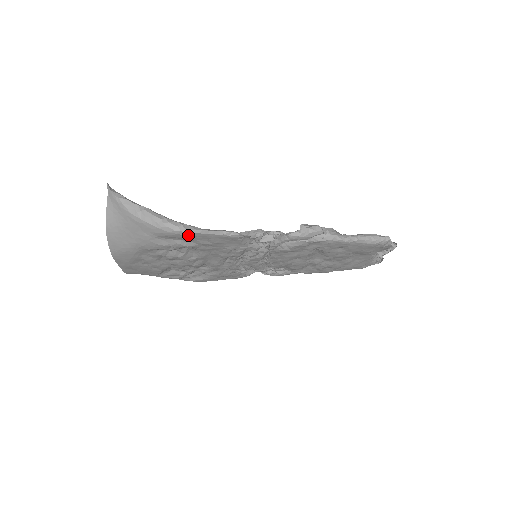
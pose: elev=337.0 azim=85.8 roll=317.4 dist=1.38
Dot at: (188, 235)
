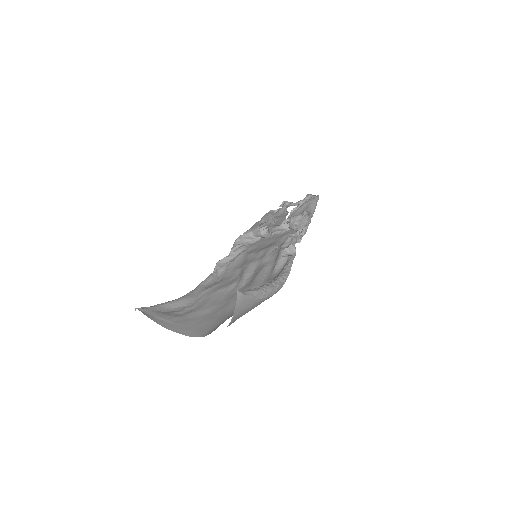
Dot at: occluded
